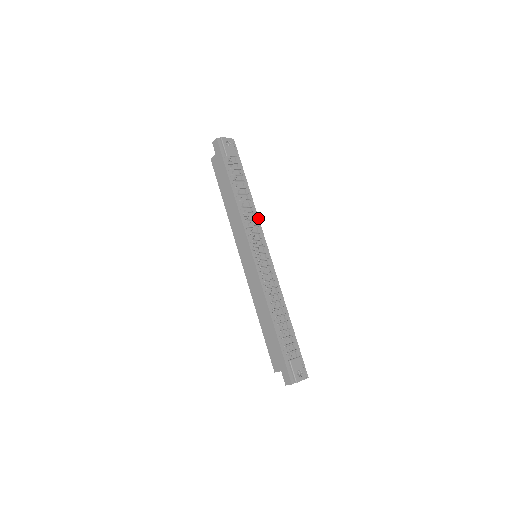
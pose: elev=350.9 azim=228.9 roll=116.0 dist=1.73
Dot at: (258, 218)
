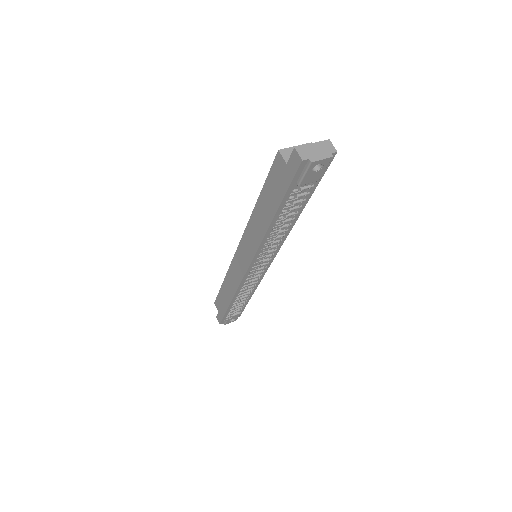
Dot at: occluded
